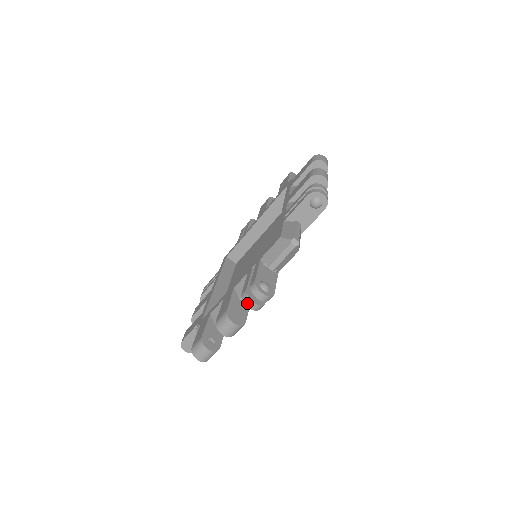
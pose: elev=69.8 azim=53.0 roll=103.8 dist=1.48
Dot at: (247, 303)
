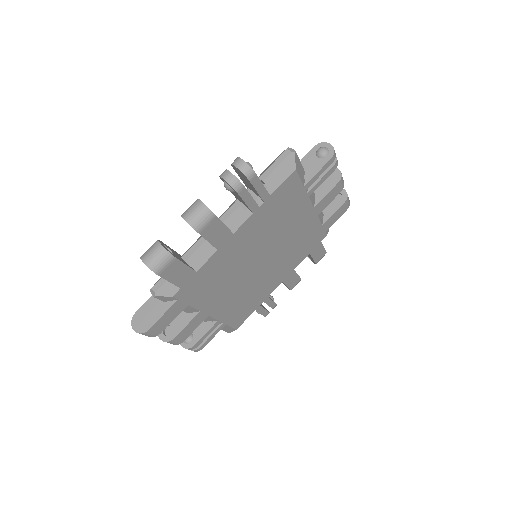
Dot at: (223, 174)
